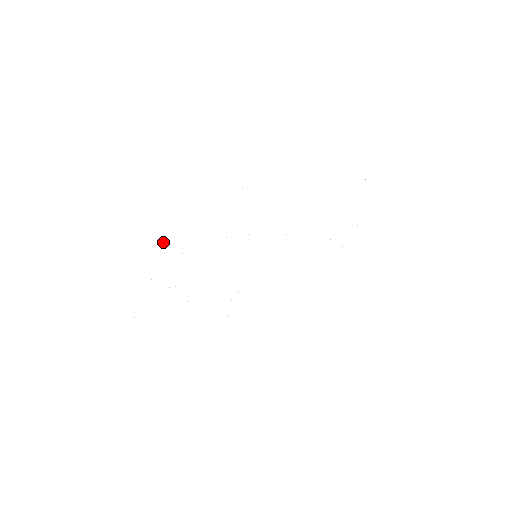
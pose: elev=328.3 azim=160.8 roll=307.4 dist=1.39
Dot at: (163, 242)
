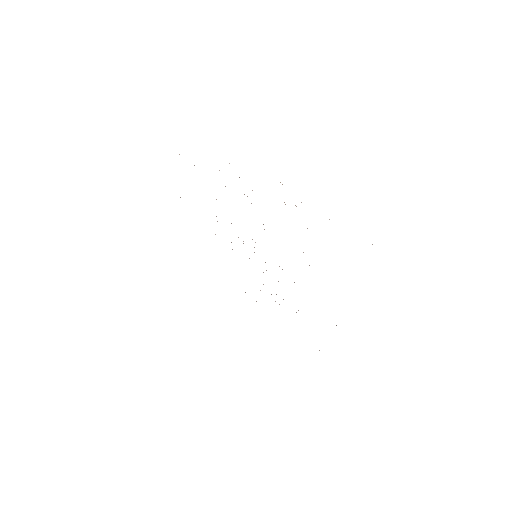
Dot at: occluded
